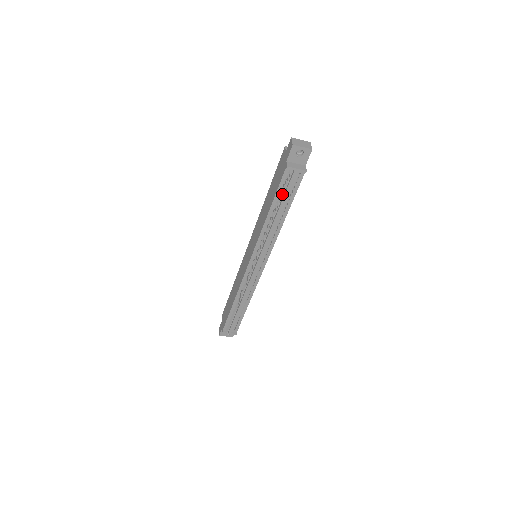
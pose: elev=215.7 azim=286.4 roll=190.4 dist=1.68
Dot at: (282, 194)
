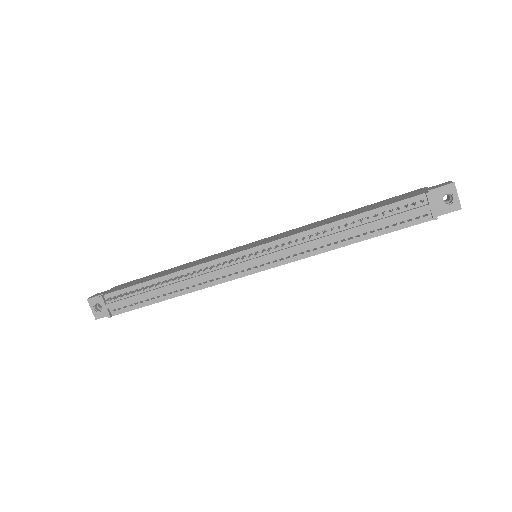
Dot at: occluded
